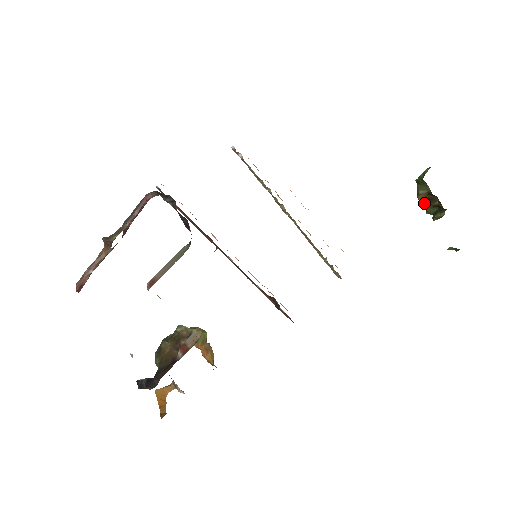
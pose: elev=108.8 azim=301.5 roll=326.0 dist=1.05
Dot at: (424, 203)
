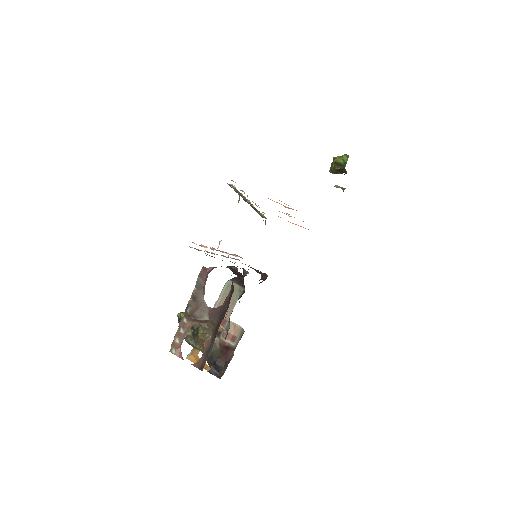
Dot at: occluded
